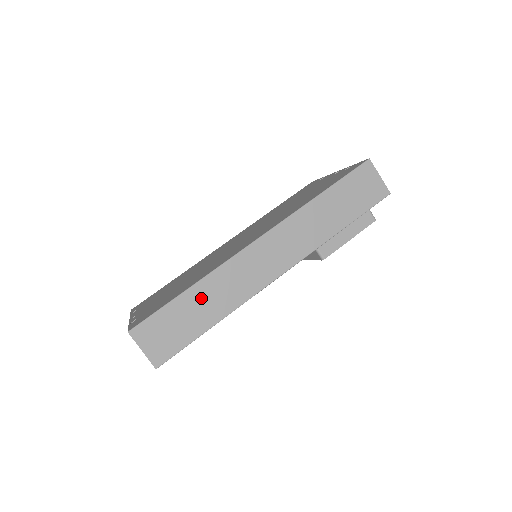
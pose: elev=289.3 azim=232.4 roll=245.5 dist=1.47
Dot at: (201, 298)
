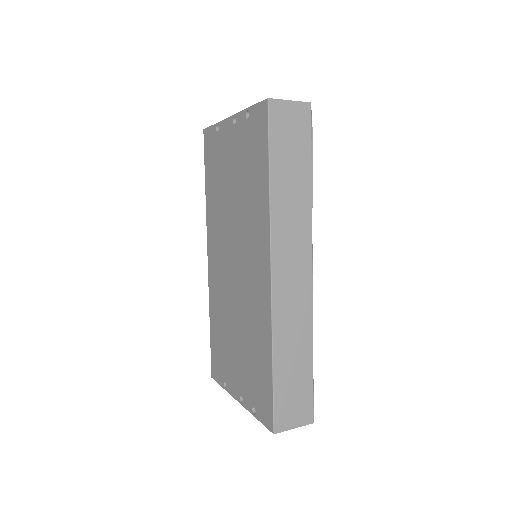
Dot at: (286, 356)
